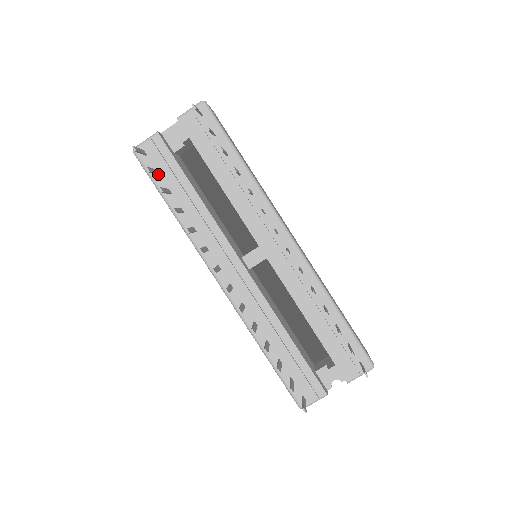
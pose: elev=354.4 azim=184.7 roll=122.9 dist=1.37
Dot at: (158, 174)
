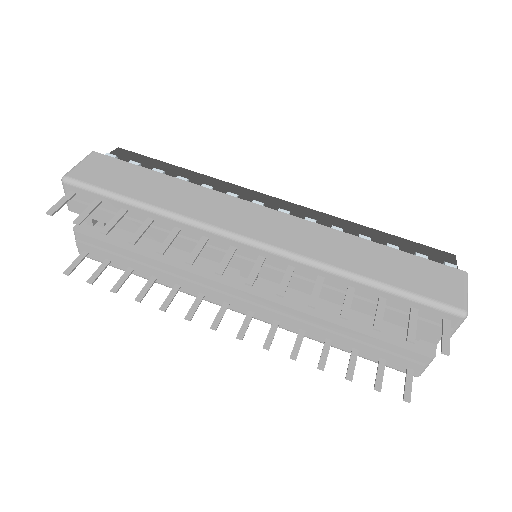
Dot at: (110, 261)
